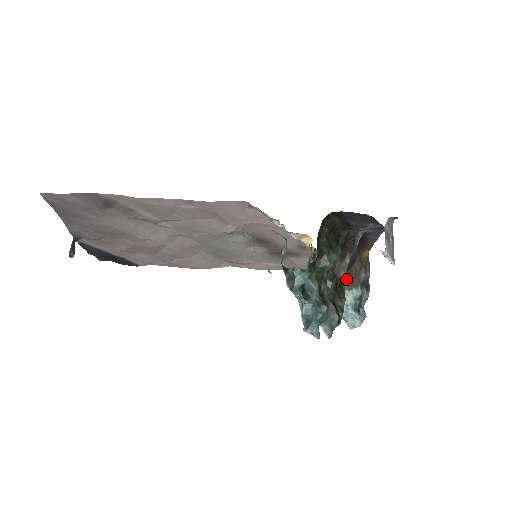
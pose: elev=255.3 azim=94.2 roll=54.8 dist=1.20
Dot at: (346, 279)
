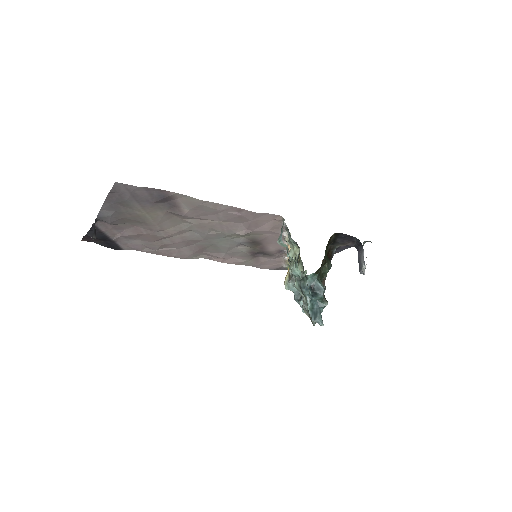
Dot at: occluded
